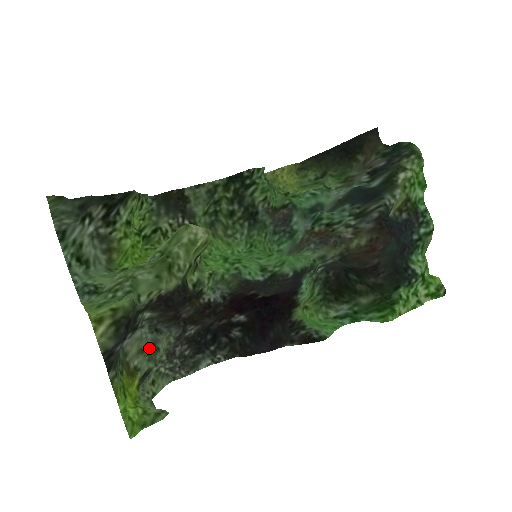
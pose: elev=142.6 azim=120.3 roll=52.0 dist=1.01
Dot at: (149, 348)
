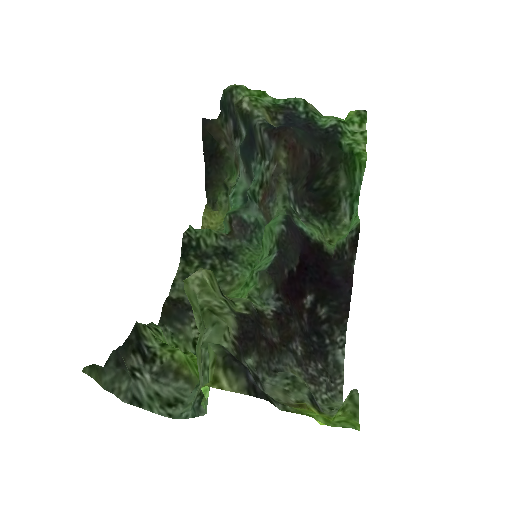
Dot at: (288, 384)
